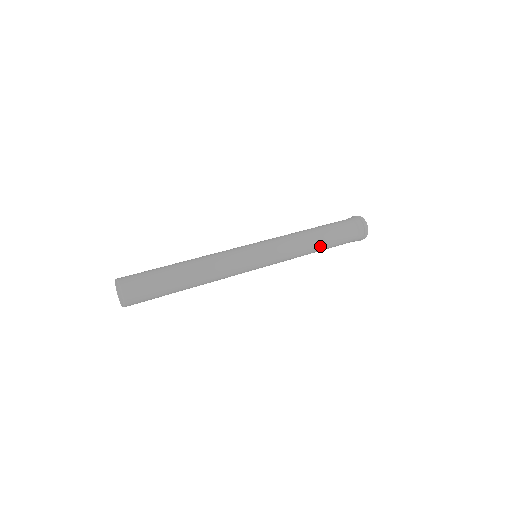
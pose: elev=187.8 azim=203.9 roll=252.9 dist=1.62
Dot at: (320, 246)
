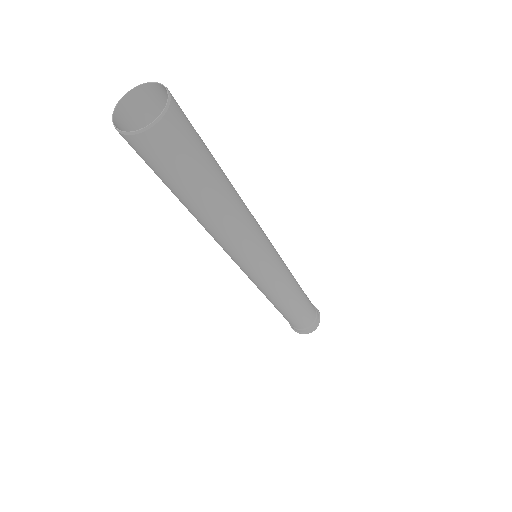
Dot at: (297, 303)
